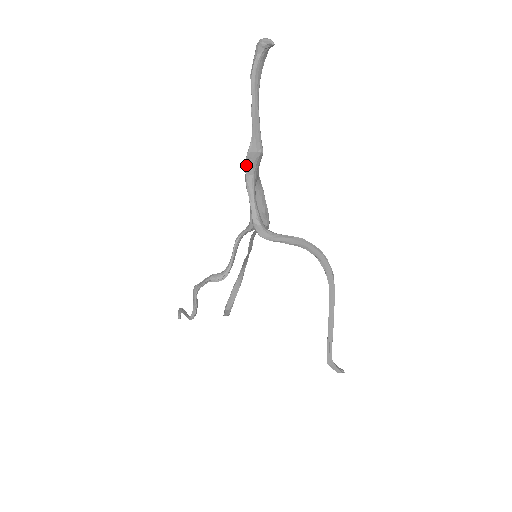
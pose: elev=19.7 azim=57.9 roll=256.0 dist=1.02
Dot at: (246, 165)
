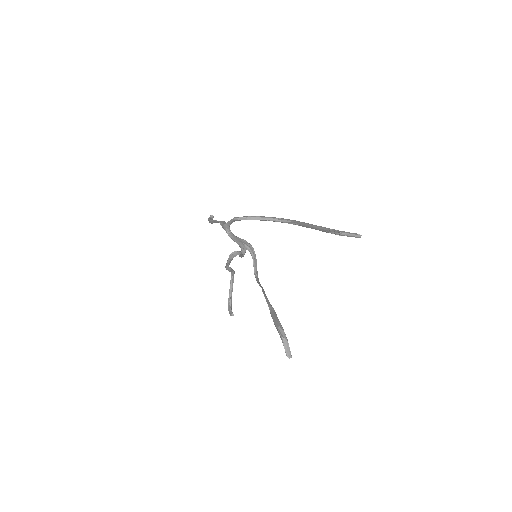
Dot at: (220, 224)
